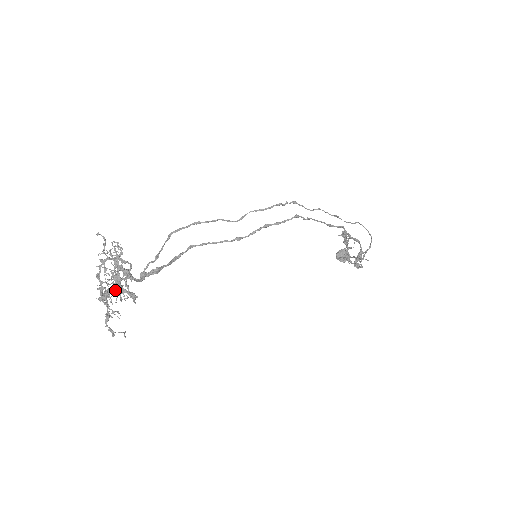
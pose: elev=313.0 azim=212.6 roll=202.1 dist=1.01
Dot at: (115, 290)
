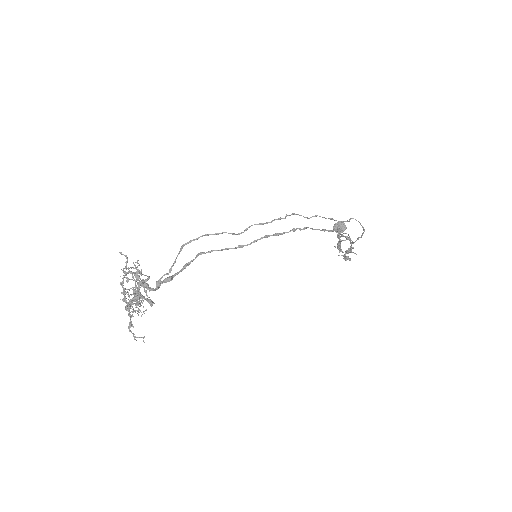
Dot at: (136, 307)
